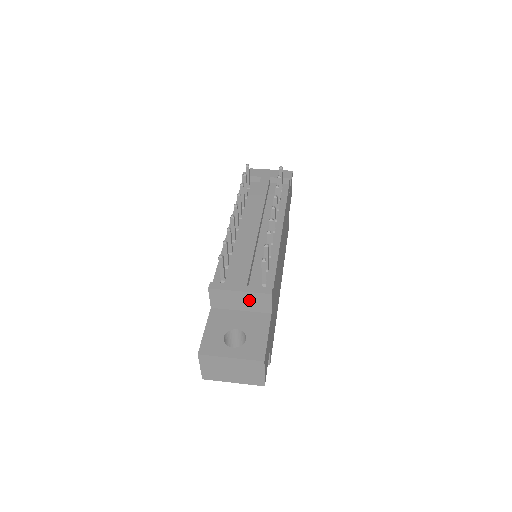
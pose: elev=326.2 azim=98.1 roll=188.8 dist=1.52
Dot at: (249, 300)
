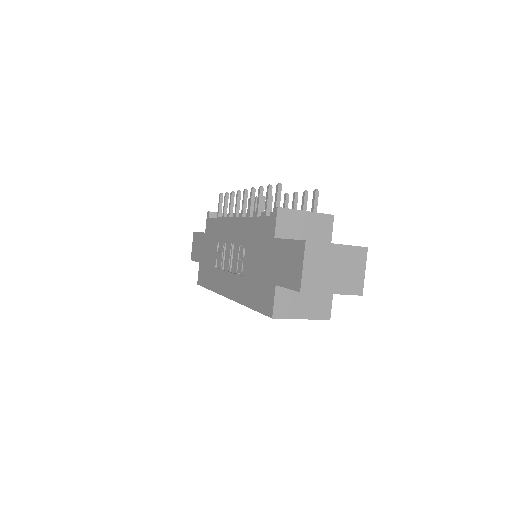
Dot at: (313, 224)
